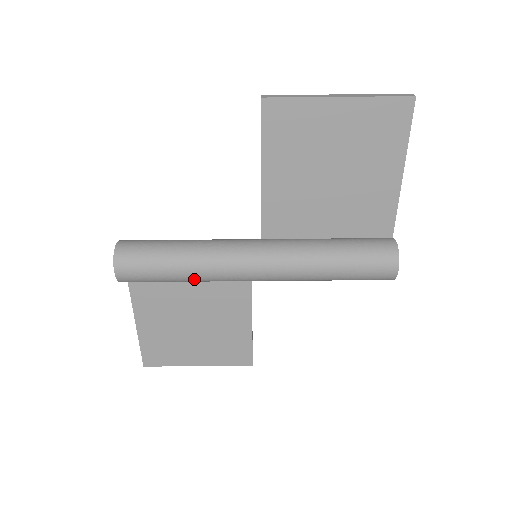
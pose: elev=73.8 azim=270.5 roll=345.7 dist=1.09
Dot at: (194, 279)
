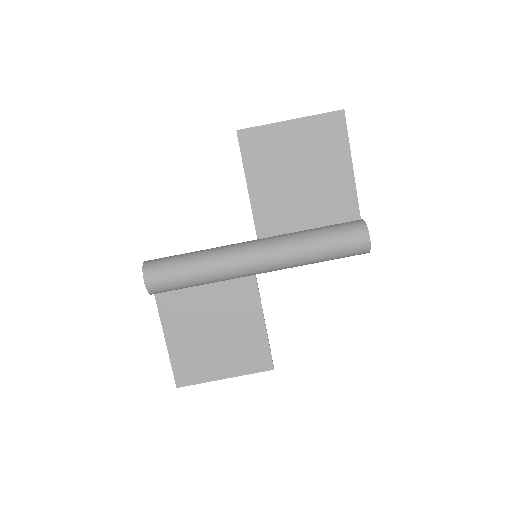
Dot at: (208, 278)
